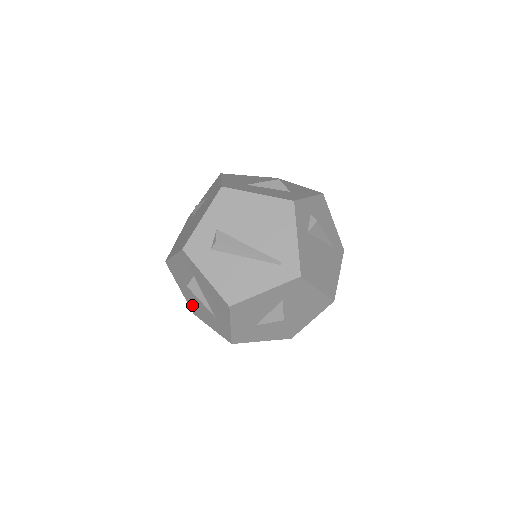
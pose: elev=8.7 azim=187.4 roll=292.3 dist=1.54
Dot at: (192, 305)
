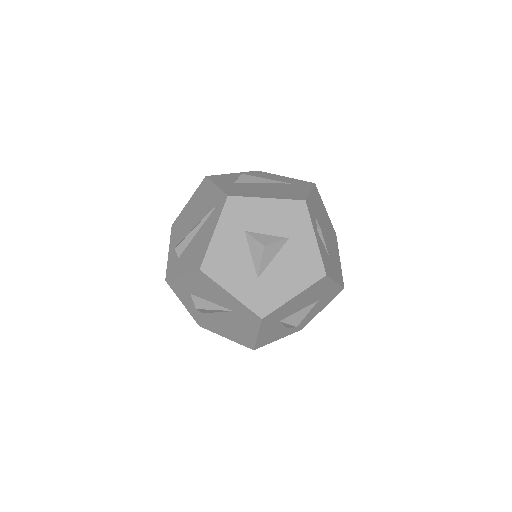
Dot at: (239, 339)
